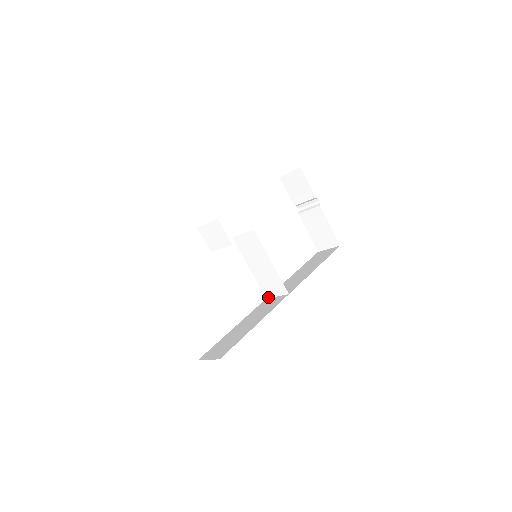
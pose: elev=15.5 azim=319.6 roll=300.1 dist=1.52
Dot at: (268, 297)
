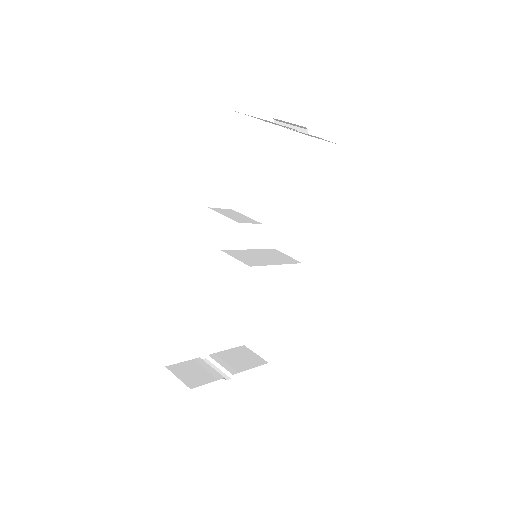
Dot at: (277, 251)
